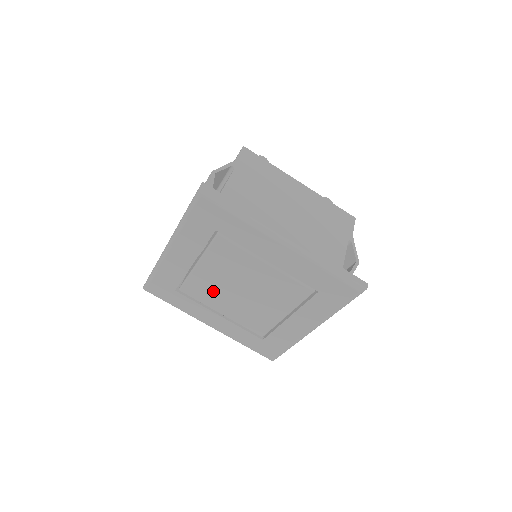
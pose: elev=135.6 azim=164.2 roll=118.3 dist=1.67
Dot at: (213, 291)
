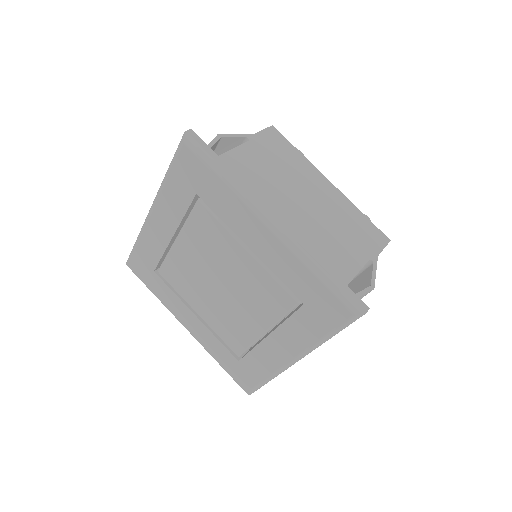
Dot at: (190, 280)
